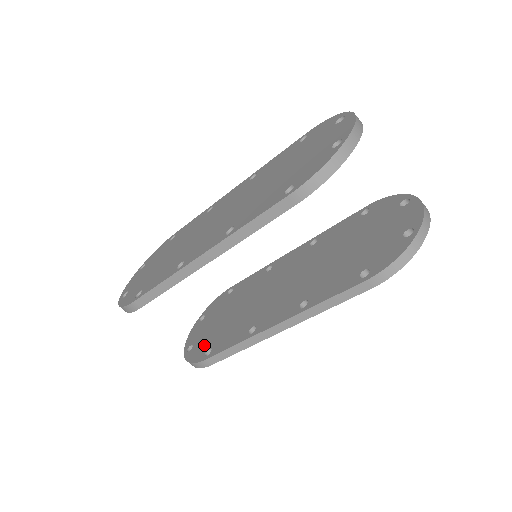
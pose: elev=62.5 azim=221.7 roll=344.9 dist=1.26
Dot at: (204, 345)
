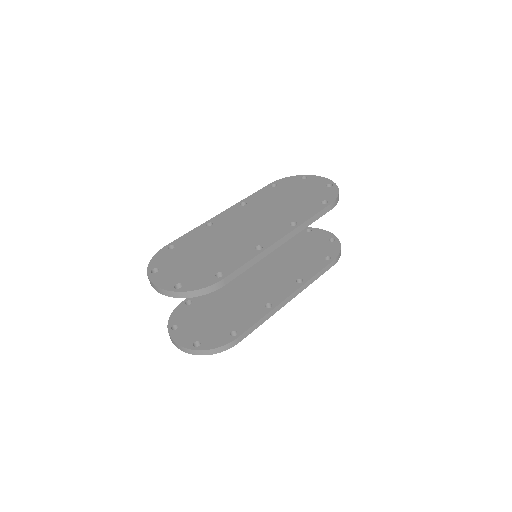
Dot at: (218, 333)
